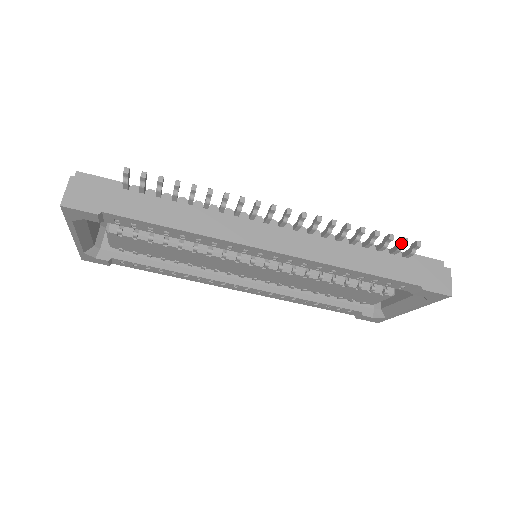
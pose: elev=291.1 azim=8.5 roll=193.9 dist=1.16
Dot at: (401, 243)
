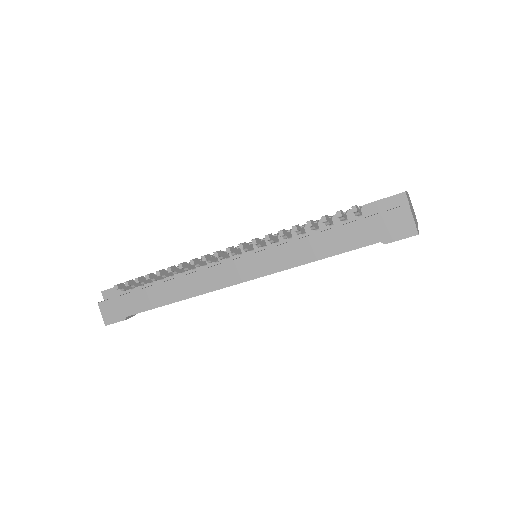
Dot at: (337, 217)
